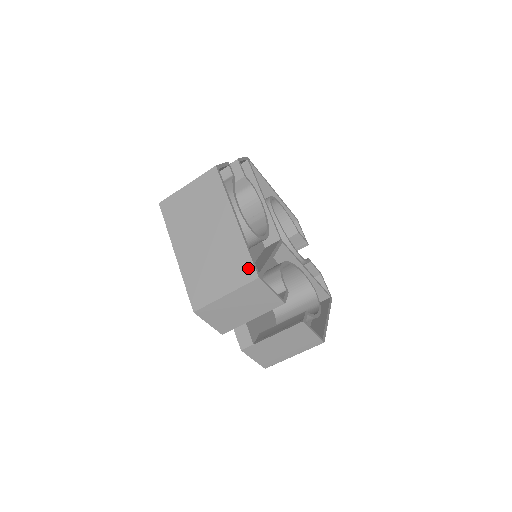
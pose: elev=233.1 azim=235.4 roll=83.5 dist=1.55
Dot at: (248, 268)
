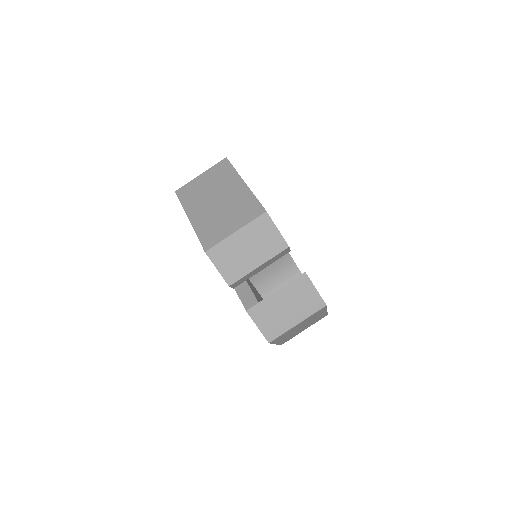
Dot at: (256, 208)
